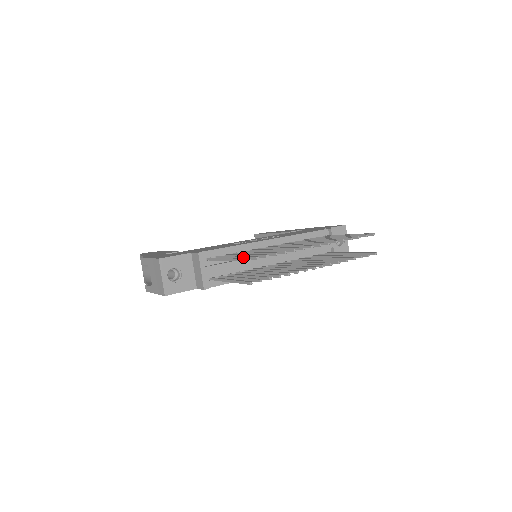
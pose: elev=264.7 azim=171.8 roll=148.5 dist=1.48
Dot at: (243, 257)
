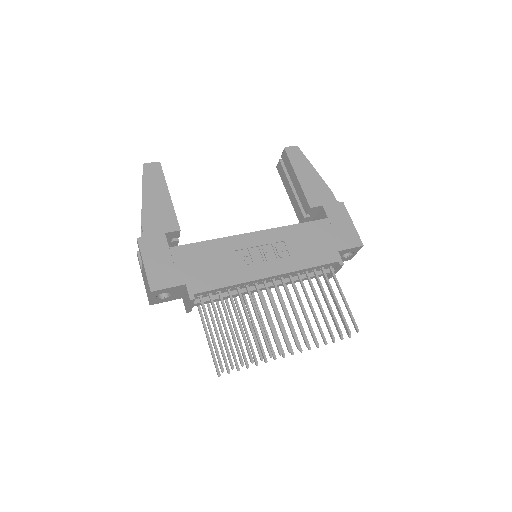
Dot at: (224, 345)
